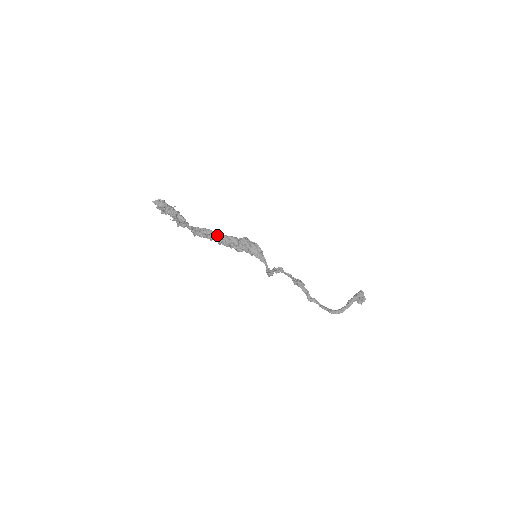
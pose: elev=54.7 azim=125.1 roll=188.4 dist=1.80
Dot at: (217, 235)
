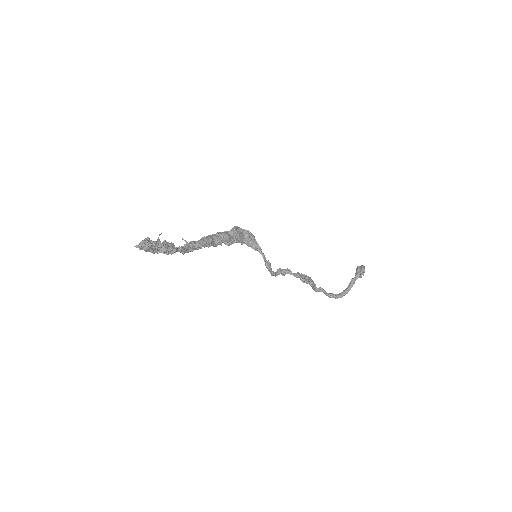
Dot at: (209, 243)
